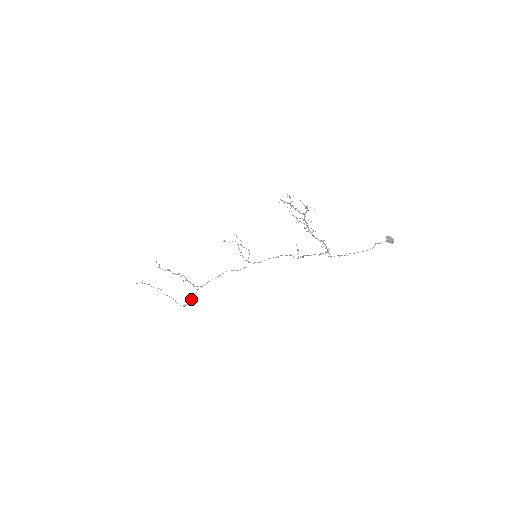
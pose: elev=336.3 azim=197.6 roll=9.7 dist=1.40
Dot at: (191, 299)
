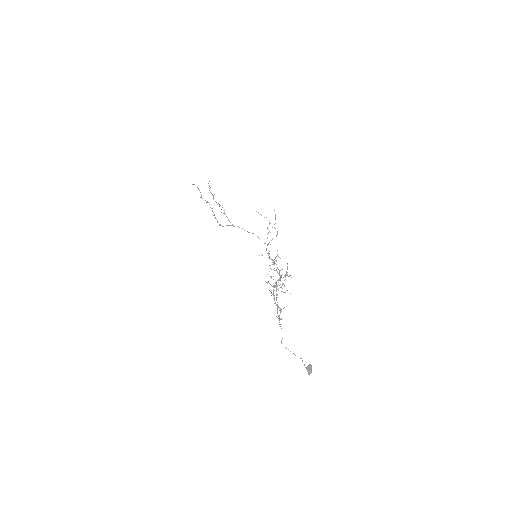
Dot at: occluded
